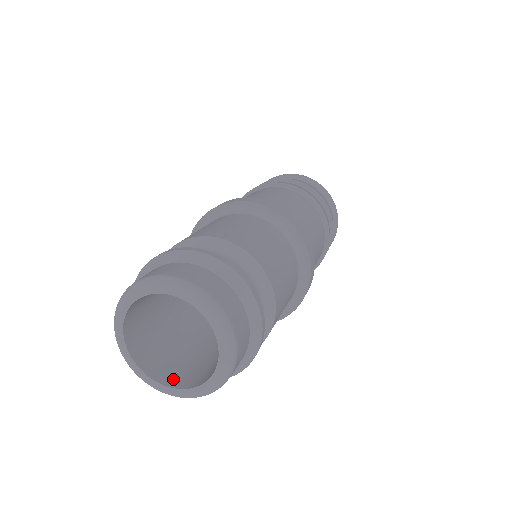
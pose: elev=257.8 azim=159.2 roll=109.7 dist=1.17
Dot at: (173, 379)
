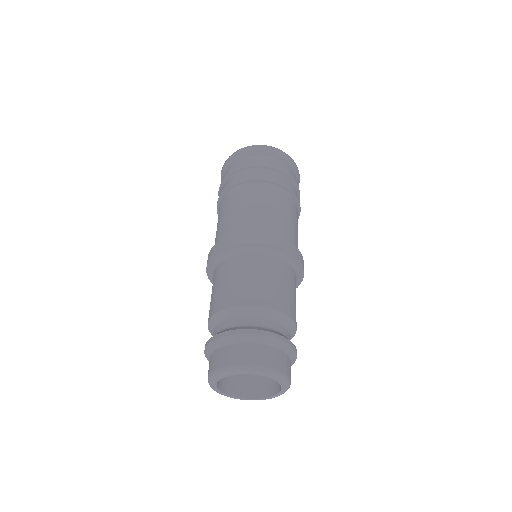
Dot at: (254, 392)
